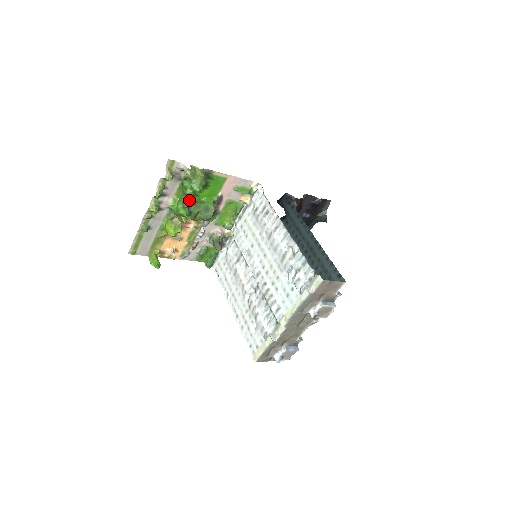
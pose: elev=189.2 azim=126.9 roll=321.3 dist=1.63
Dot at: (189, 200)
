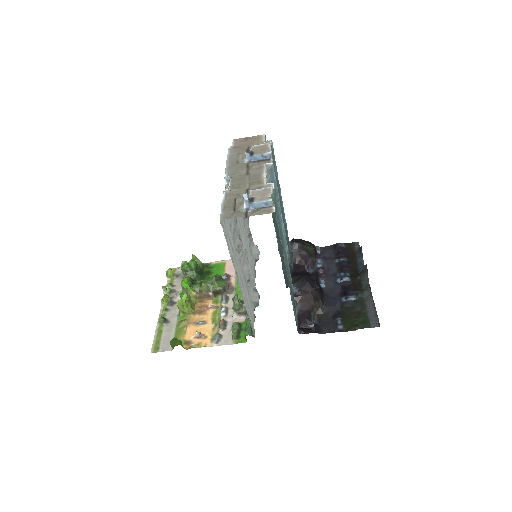
Dot at: (191, 278)
